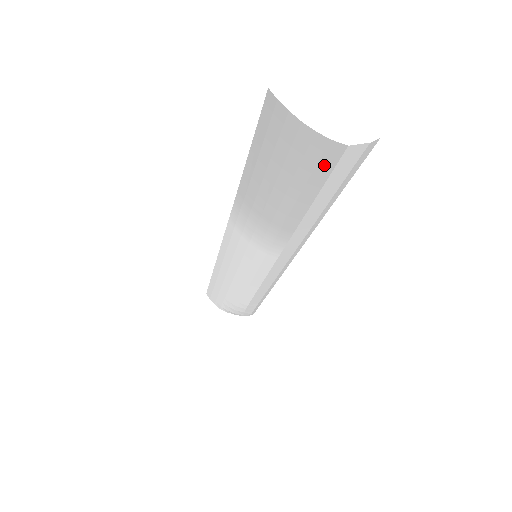
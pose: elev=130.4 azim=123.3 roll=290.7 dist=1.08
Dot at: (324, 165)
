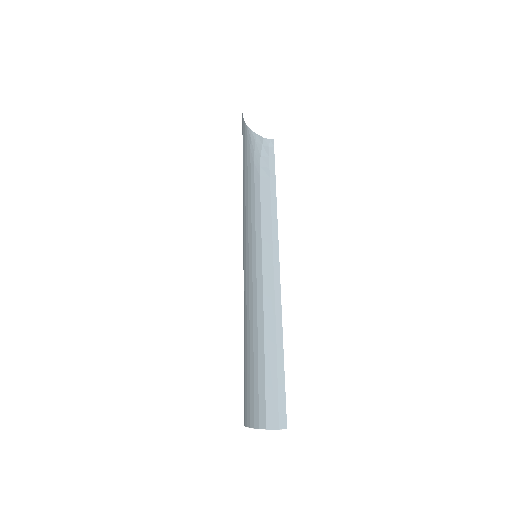
Dot at: (261, 406)
